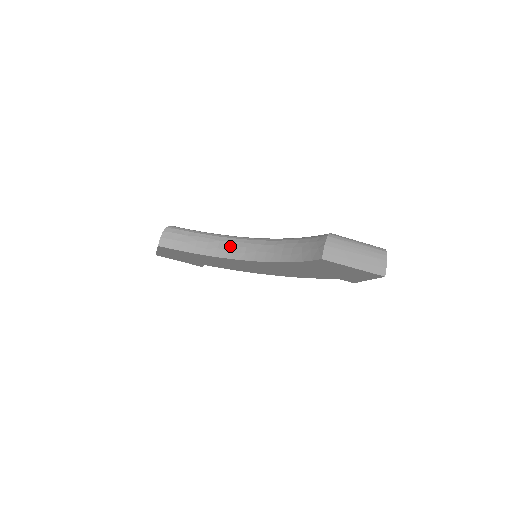
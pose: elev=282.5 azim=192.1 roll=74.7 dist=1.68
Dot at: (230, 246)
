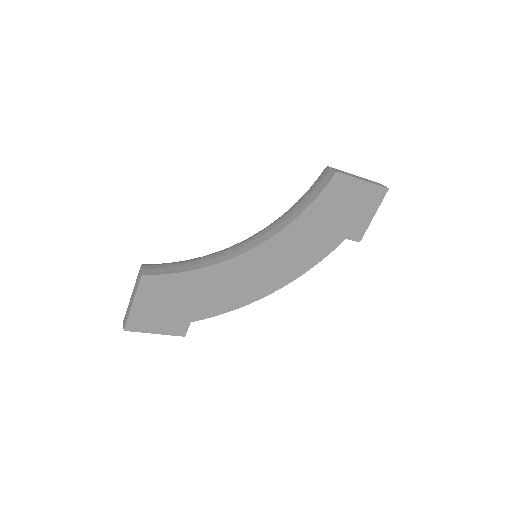
Dot at: (226, 251)
